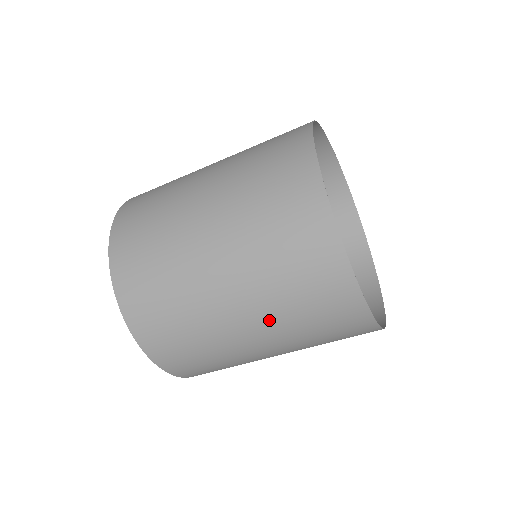
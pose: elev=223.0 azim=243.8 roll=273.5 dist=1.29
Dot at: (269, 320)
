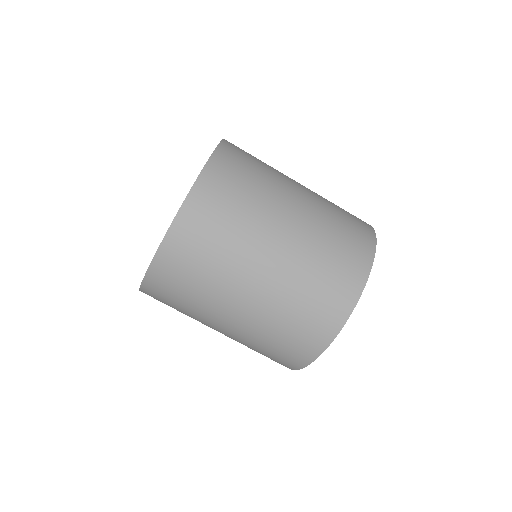
Dot at: (317, 202)
